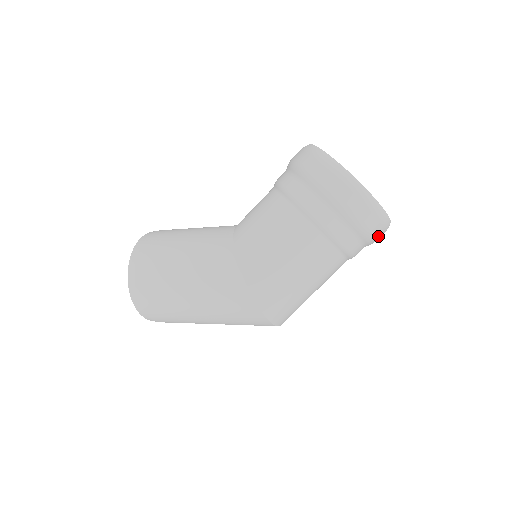
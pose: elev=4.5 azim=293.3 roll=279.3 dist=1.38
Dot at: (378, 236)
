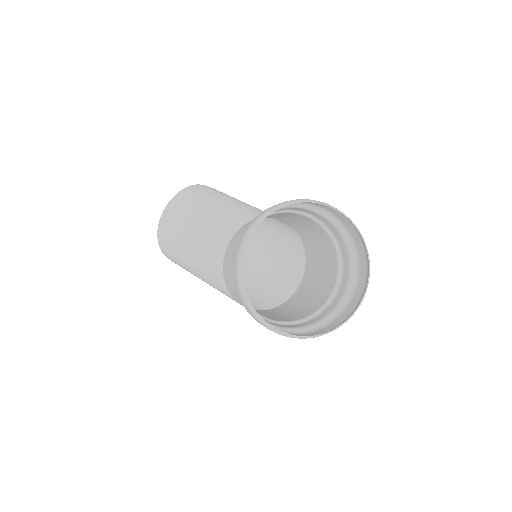
Dot at: (354, 301)
